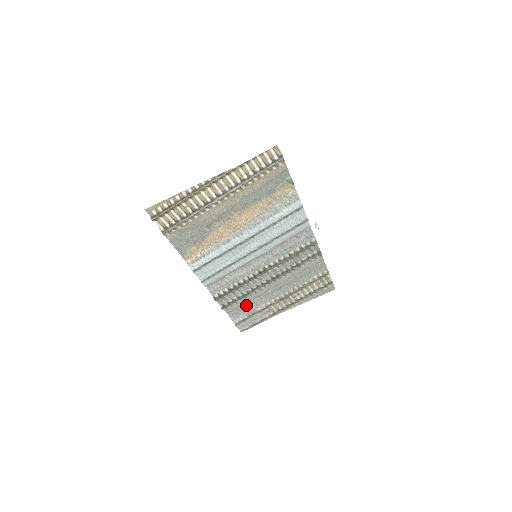
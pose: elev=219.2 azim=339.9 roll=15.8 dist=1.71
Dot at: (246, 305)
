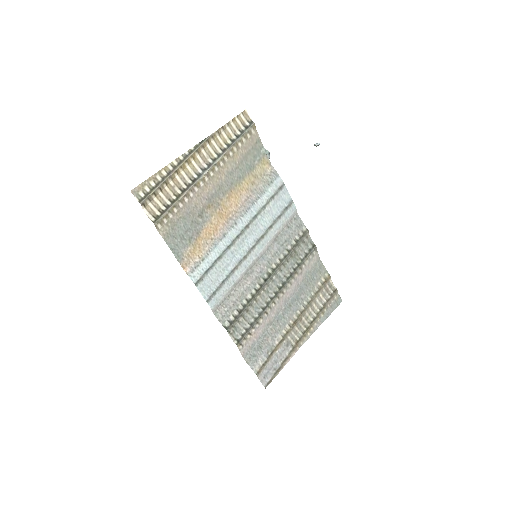
Dot at: (261, 340)
